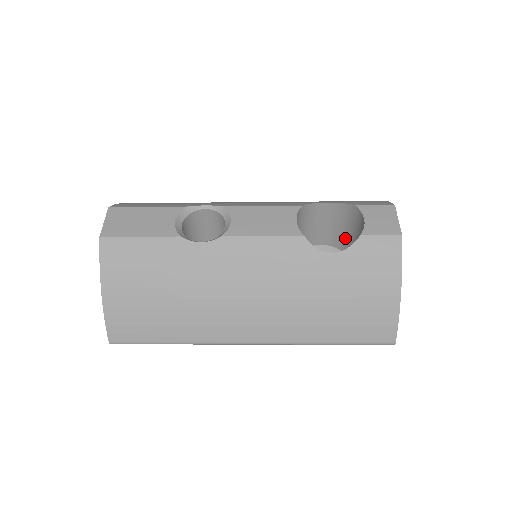
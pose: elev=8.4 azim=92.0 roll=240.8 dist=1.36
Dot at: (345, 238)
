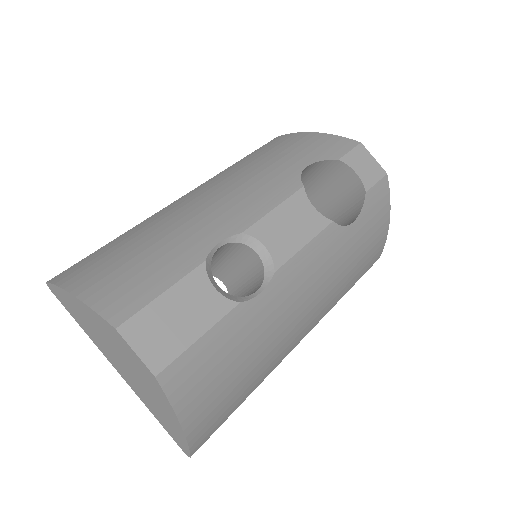
Dot at: (306, 187)
